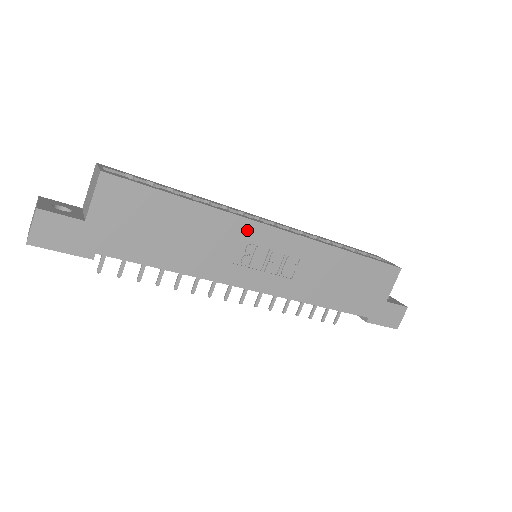
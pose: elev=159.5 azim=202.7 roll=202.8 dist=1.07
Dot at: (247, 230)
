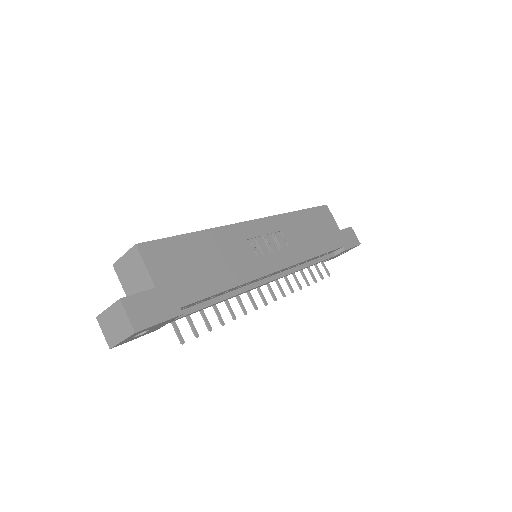
Dot at: (242, 231)
